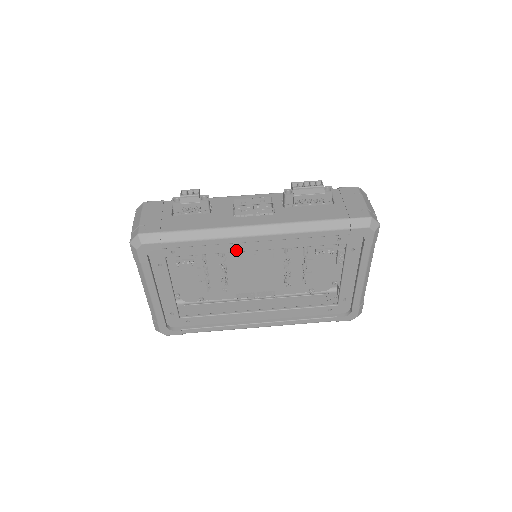
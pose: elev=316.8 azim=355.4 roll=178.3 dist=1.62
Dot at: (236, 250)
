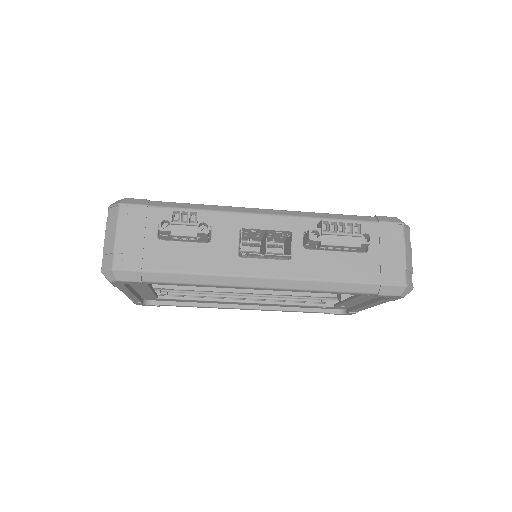
Dot at: occluded
